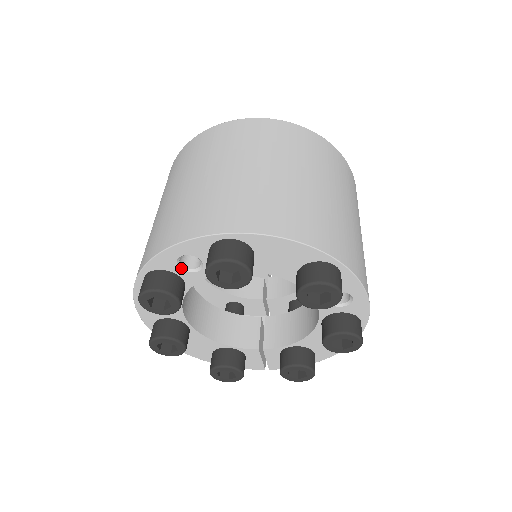
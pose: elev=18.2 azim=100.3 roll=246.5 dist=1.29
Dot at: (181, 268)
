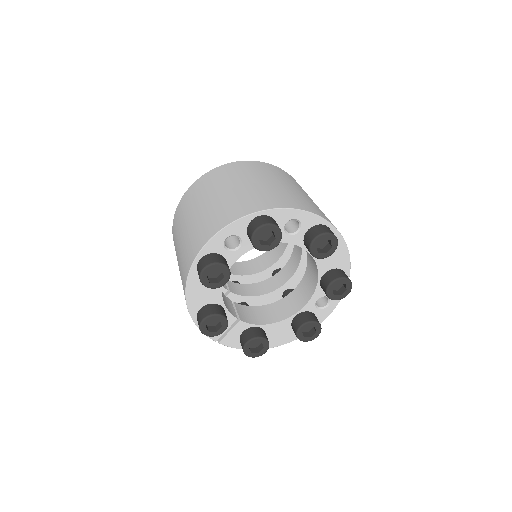
Dot at: (284, 226)
